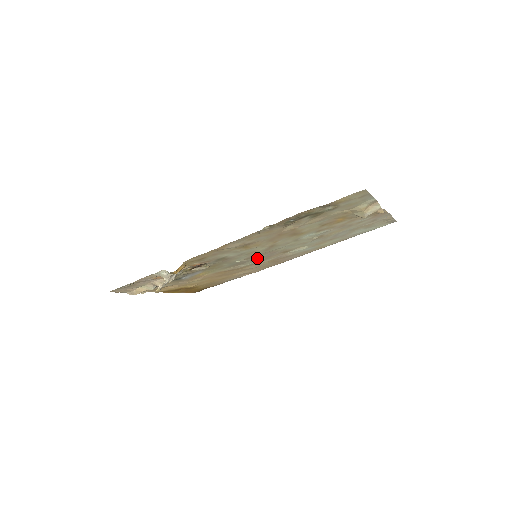
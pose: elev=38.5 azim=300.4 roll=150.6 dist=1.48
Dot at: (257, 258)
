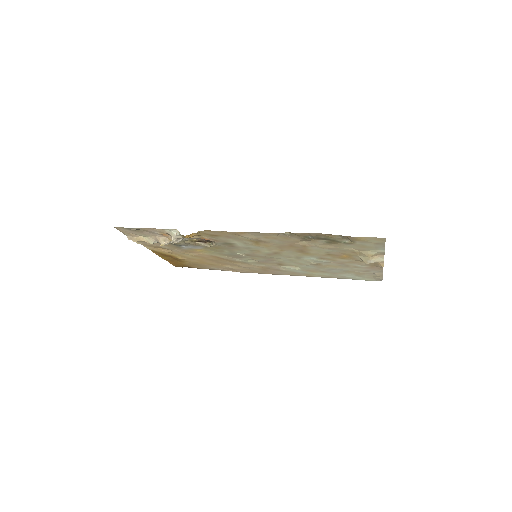
Dot at: (255, 258)
